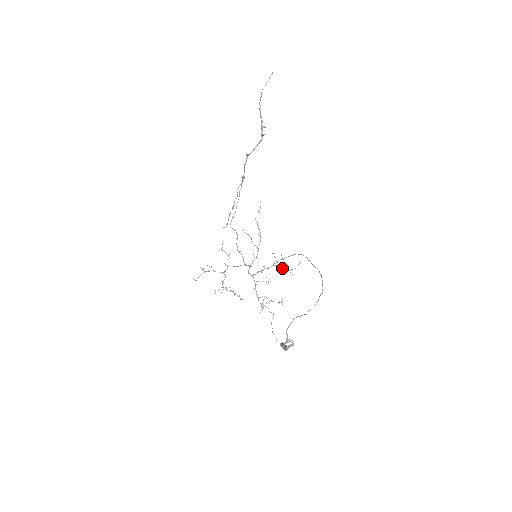
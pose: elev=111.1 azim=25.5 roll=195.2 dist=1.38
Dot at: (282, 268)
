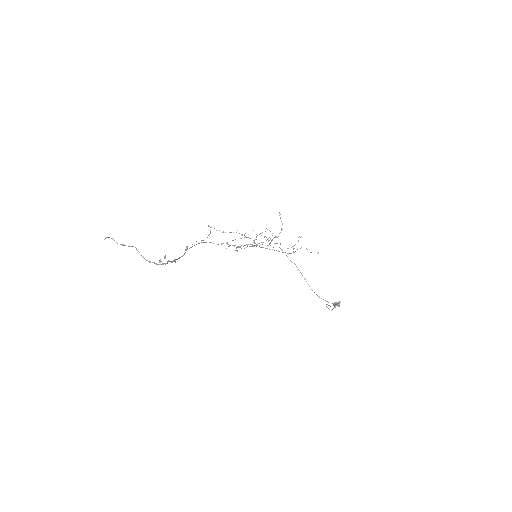
Dot at: occluded
